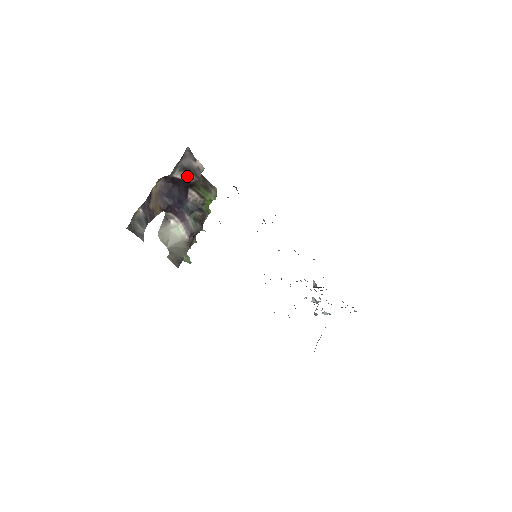
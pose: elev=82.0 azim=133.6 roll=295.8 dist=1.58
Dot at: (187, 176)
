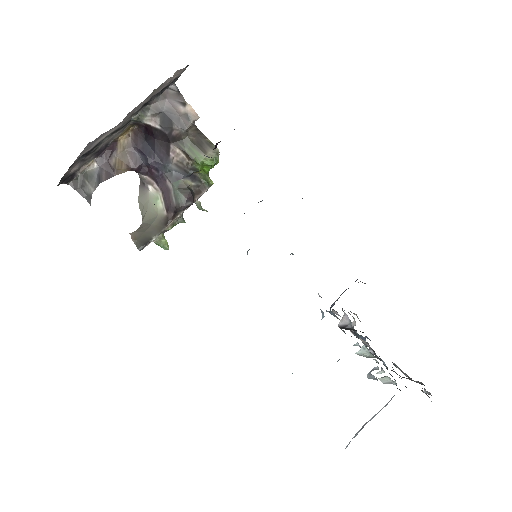
Dot at: (167, 125)
